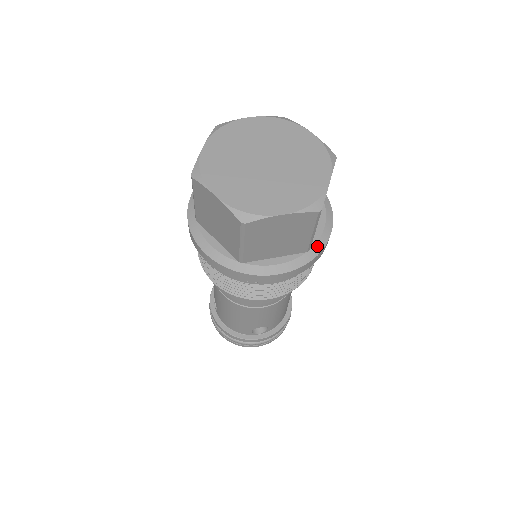
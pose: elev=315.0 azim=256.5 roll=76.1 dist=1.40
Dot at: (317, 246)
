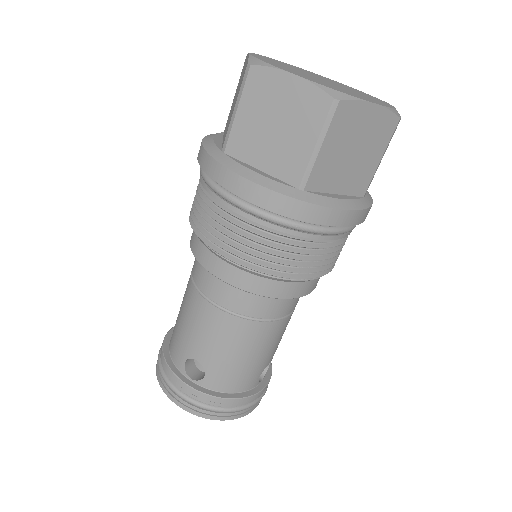
Dot at: (315, 197)
